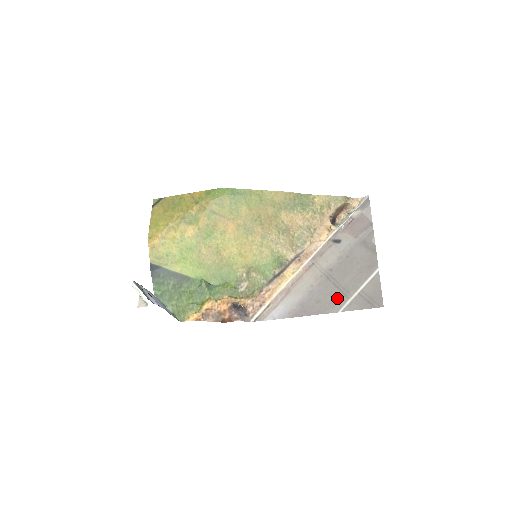
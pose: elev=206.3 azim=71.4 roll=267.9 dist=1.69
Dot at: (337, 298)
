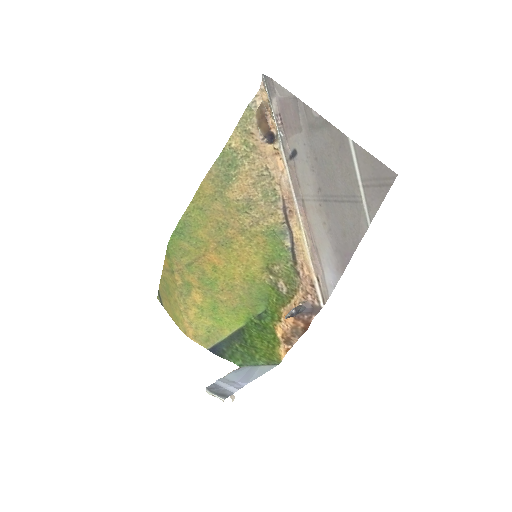
Dot at: (353, 213)
